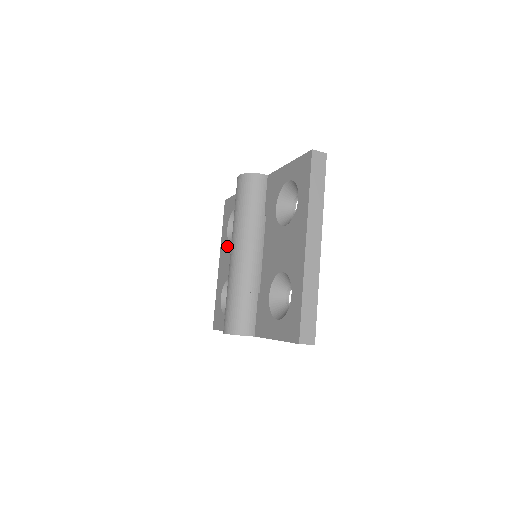
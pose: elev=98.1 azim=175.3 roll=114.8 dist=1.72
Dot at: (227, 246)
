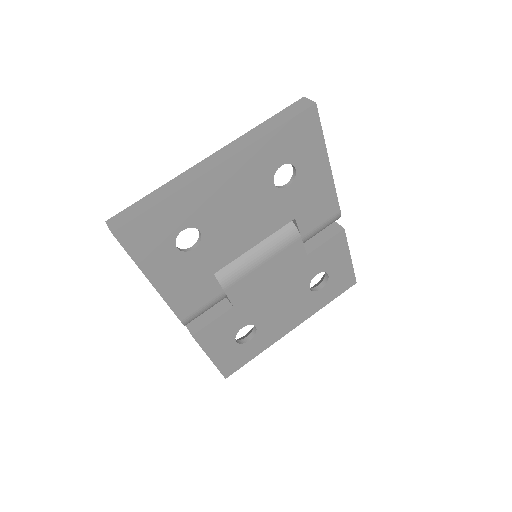
Dot at: occluded
